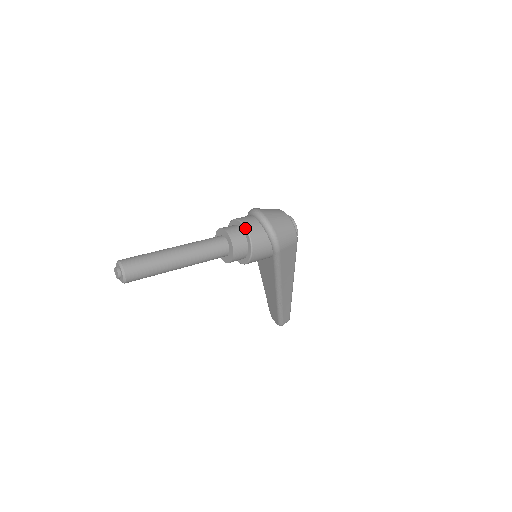
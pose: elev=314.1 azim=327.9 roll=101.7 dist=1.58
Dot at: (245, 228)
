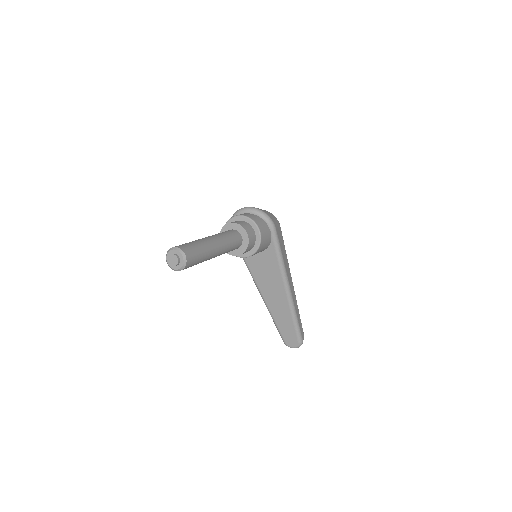
Dot at: (242, 216)
